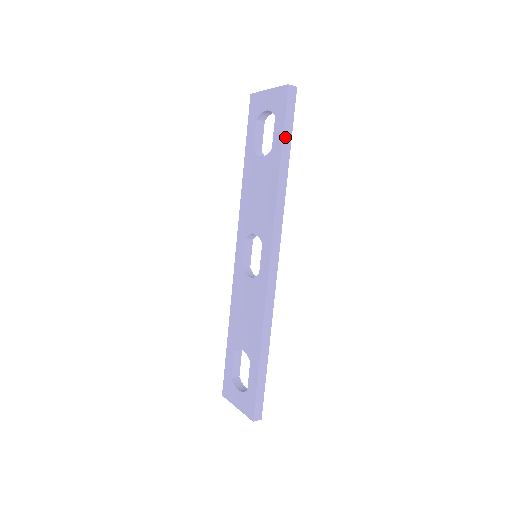
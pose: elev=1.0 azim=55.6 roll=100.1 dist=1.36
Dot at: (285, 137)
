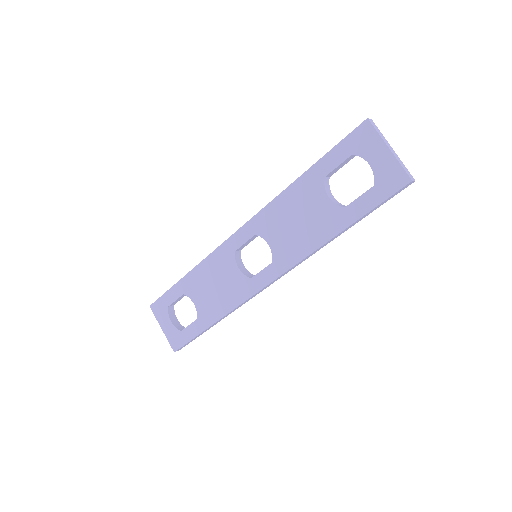
Dot at: (366, 215)
